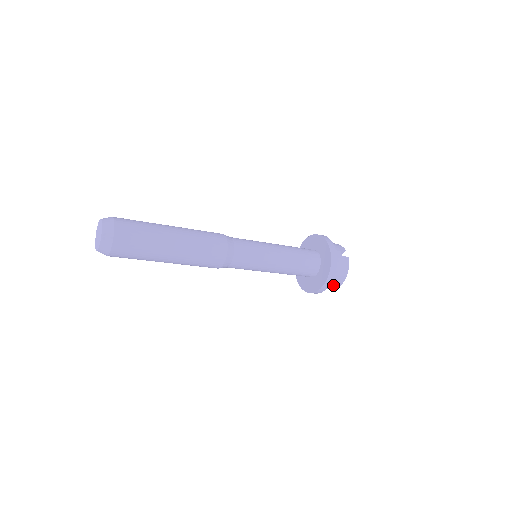
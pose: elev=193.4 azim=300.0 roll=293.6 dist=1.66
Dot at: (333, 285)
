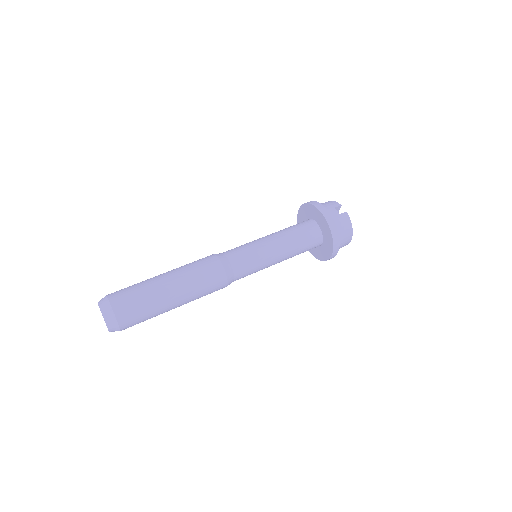
Dot at: (343, 245)
